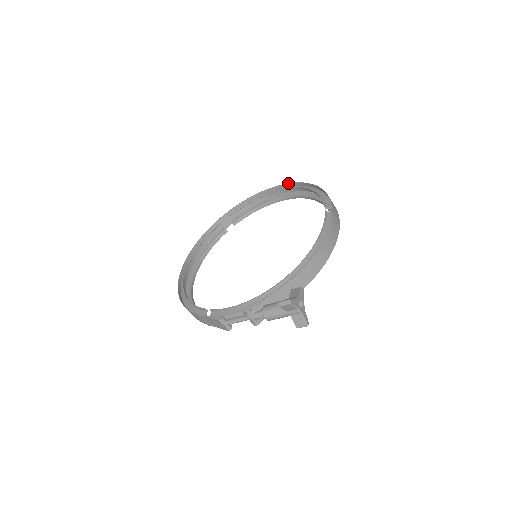
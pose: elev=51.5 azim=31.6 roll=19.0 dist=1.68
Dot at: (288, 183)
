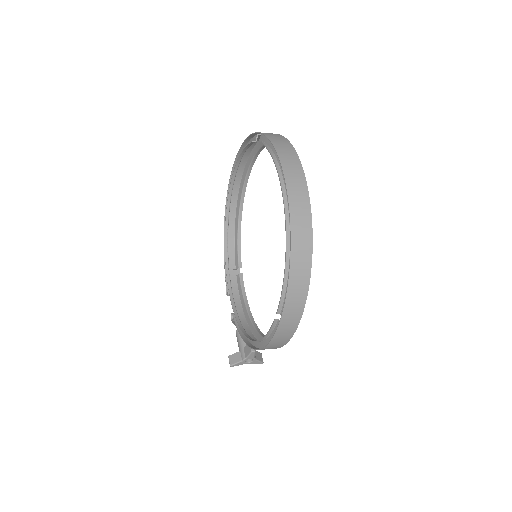
Dot at: occluded
